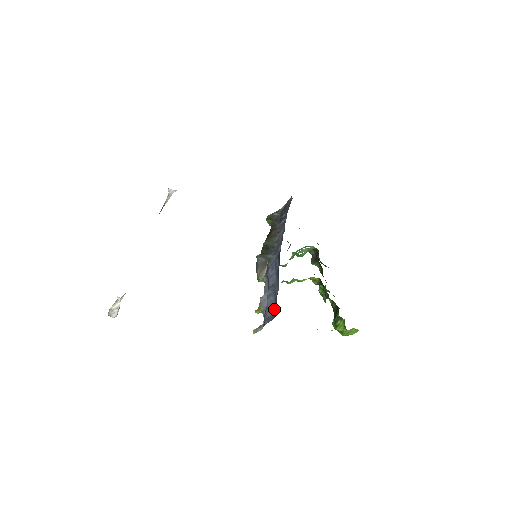
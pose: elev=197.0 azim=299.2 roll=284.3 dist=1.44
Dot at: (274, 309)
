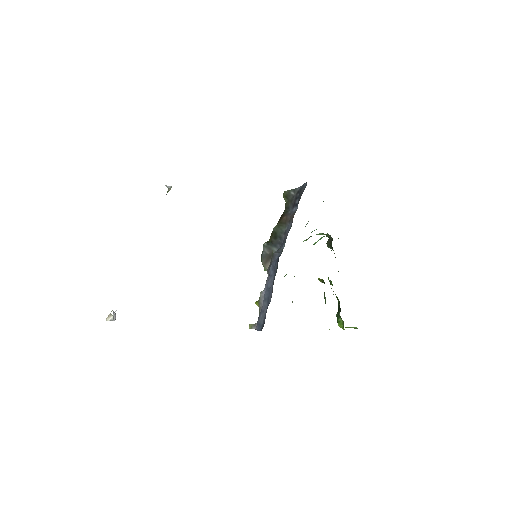
Dot at: (264, 319)
